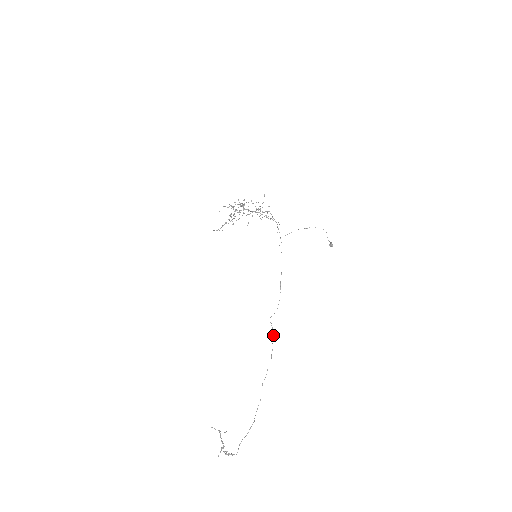
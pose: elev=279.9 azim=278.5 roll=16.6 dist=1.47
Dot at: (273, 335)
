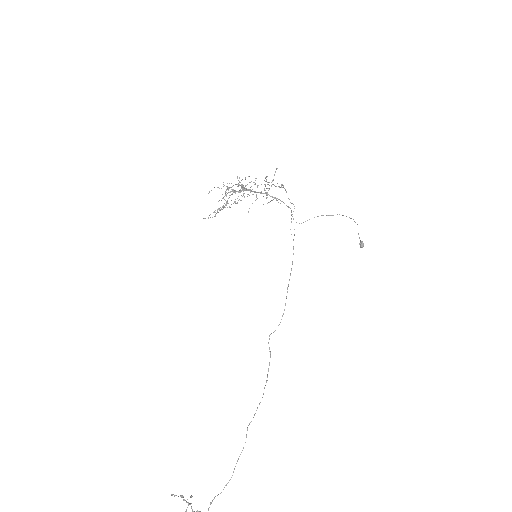
Dot at: occluded
